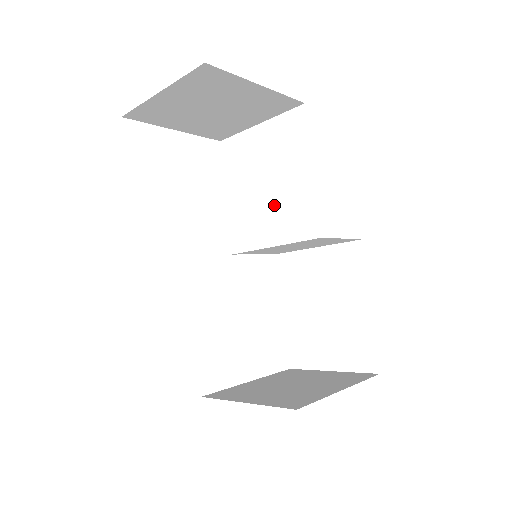
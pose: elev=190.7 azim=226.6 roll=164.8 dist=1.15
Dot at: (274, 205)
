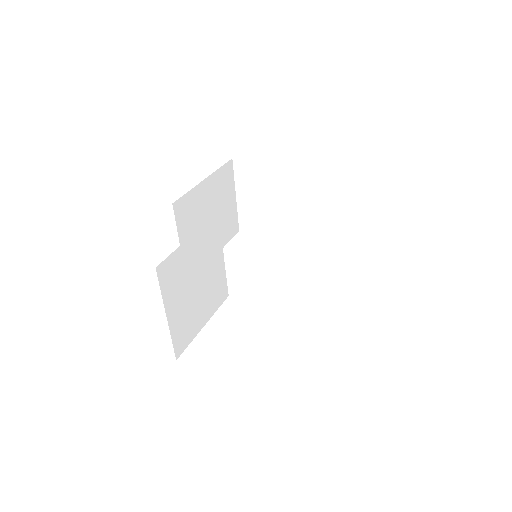
Dot at: occluded
